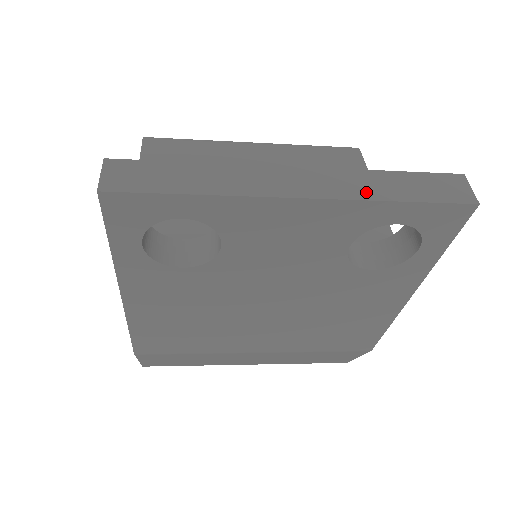
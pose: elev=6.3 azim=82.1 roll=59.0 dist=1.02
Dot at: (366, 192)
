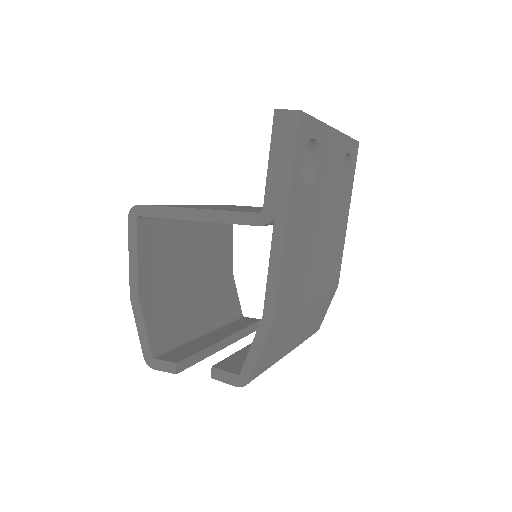
Dot at: occluded
